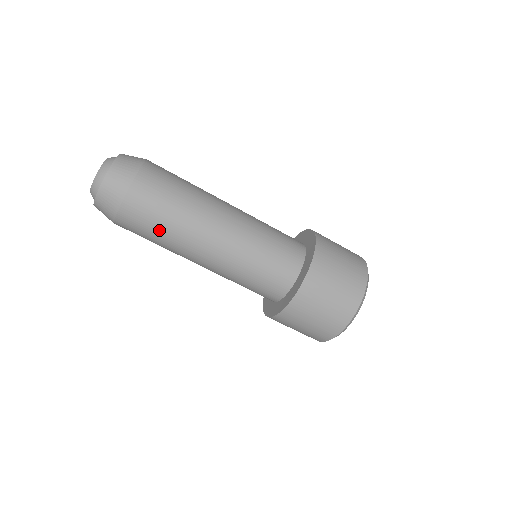
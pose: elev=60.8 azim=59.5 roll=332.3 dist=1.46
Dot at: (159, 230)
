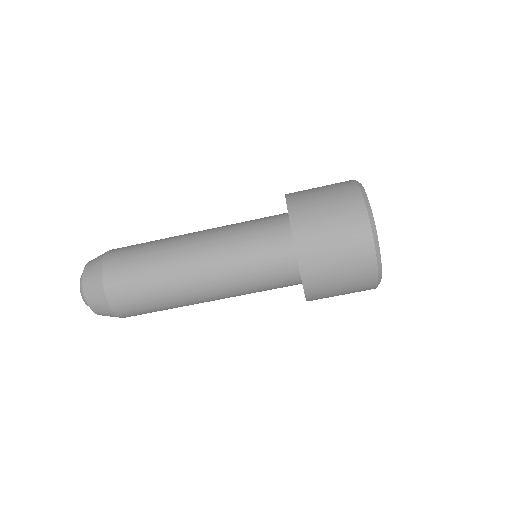
Dot at: (154, 304)
